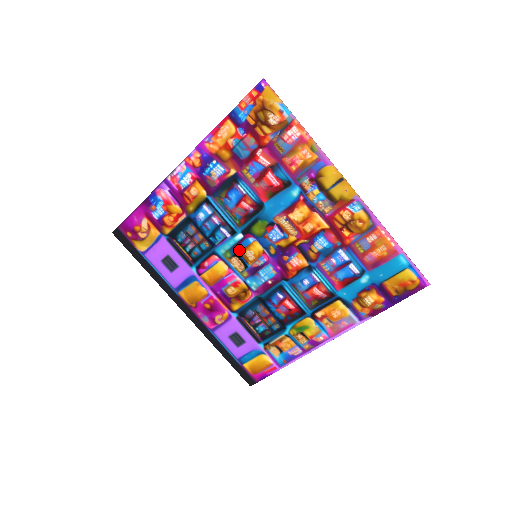
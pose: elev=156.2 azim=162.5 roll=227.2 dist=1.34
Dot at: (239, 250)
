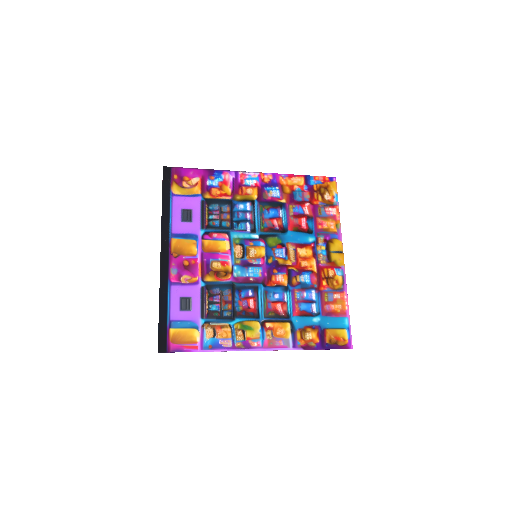
Dot at: (248, 244)
